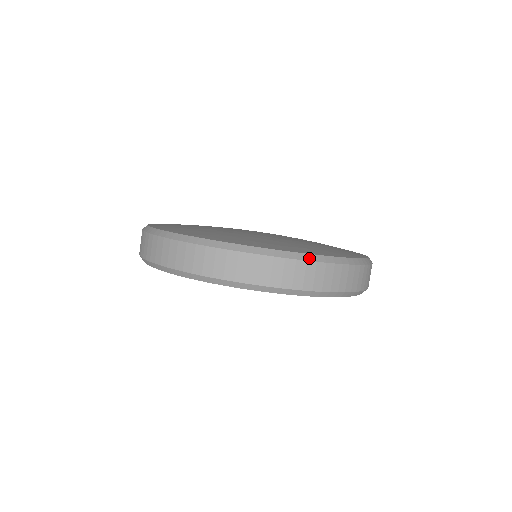
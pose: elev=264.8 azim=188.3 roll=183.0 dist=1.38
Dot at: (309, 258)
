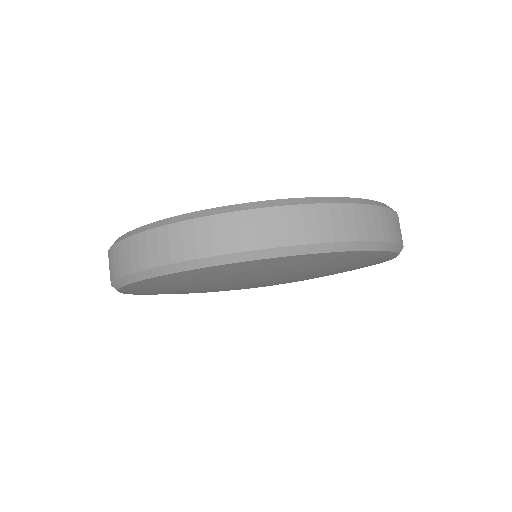
Dot at: occluded
